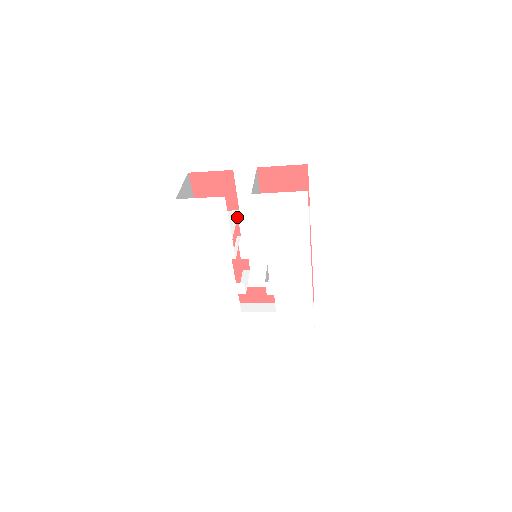
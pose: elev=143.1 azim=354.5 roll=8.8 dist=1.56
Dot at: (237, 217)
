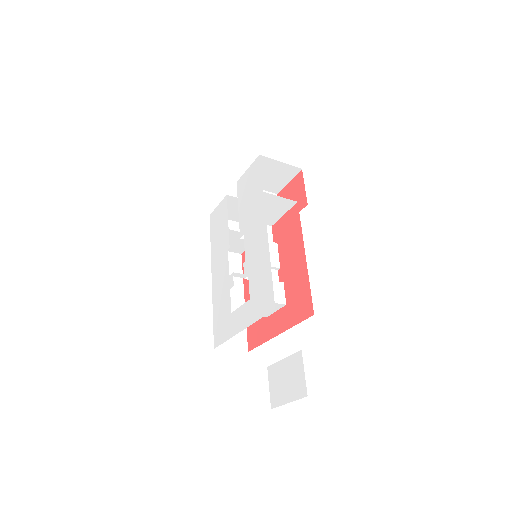
Dot at: occluded
